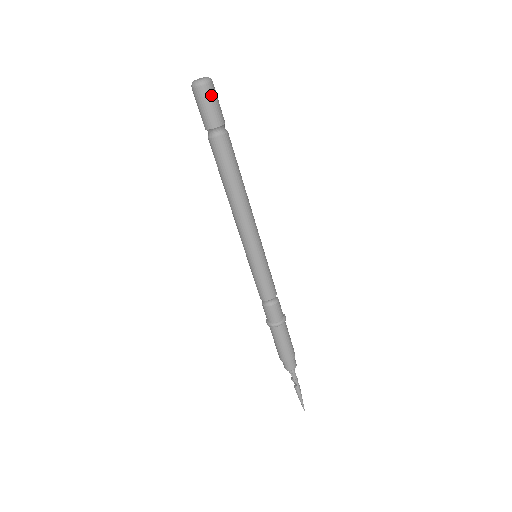
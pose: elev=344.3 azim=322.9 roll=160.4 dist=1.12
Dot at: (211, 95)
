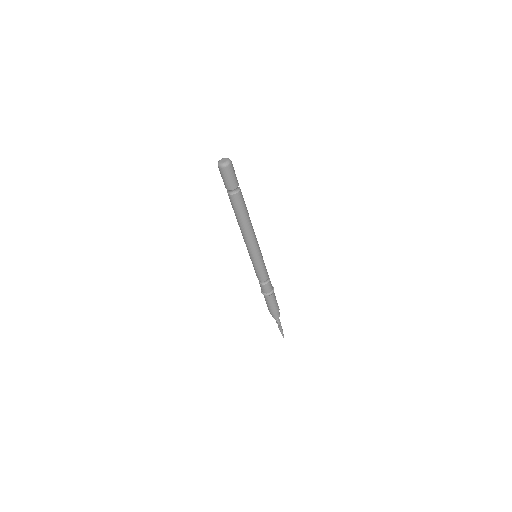
Dot at: (231, 171)
